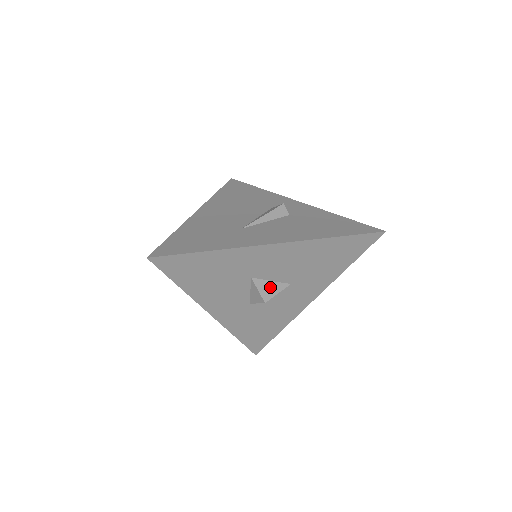
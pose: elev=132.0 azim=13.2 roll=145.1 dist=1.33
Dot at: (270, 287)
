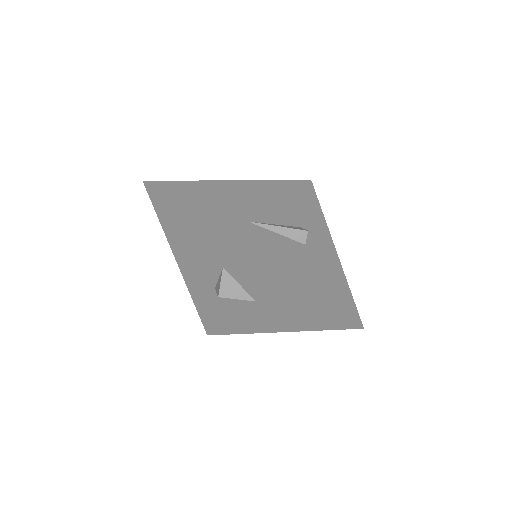
Dot at: (234, 288)
